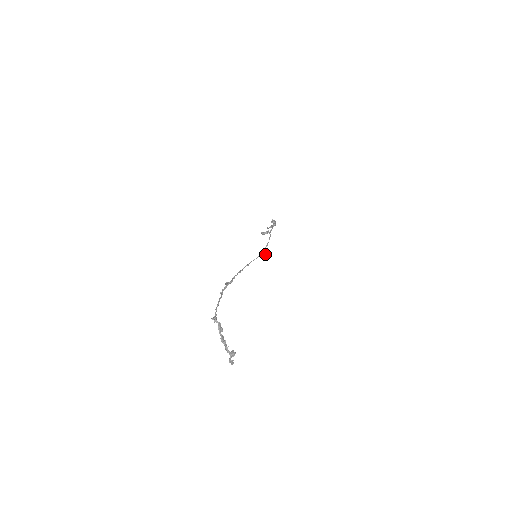
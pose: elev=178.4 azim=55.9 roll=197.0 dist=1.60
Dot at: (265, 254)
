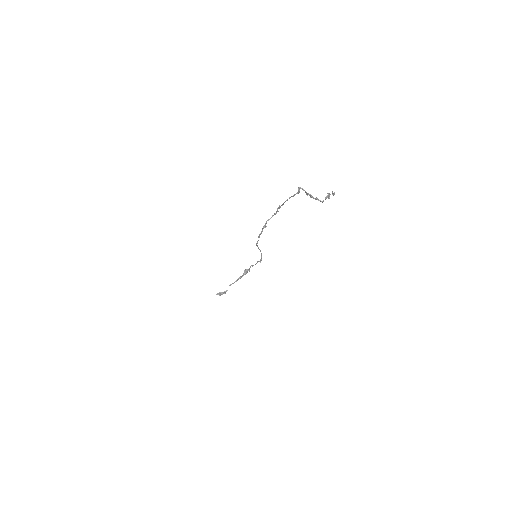
Dot at: (260, 262)
